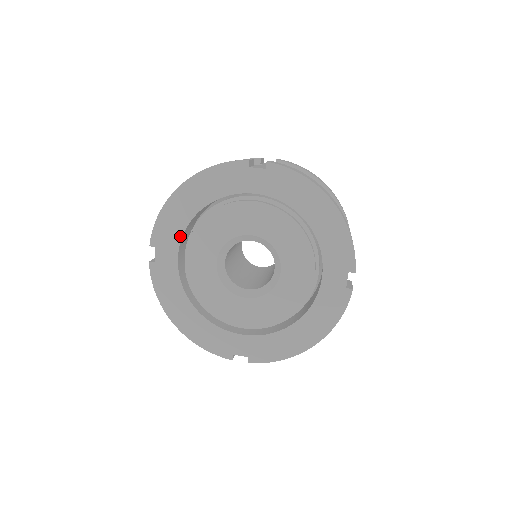
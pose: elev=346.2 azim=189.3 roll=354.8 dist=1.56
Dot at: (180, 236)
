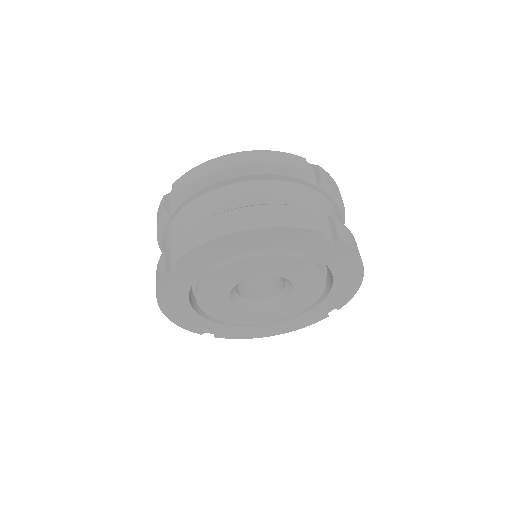
Dot at: (213, 263)
